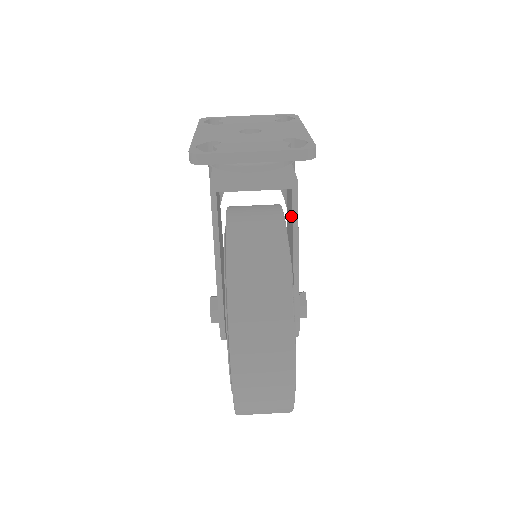
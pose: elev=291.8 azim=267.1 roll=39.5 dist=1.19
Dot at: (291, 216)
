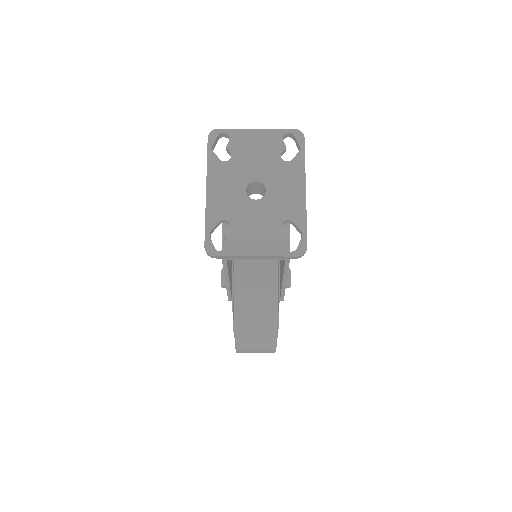
Dot at: occluded
